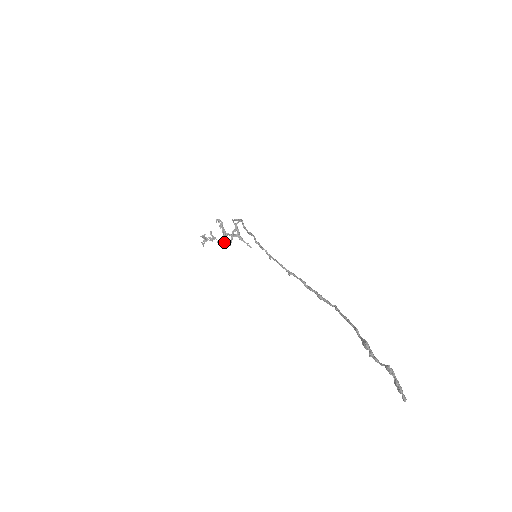
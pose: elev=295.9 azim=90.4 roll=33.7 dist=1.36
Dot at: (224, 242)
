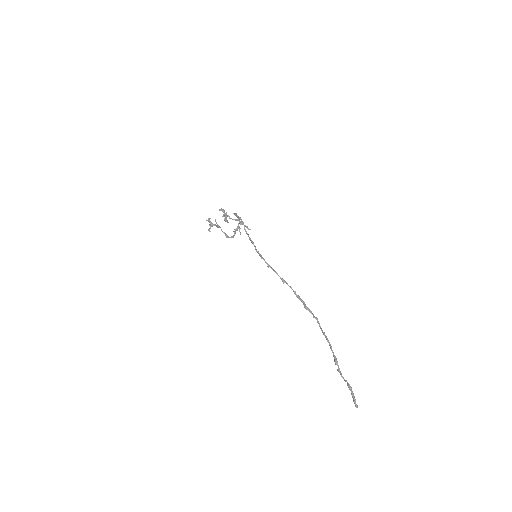
Dot at: (226, 220)
